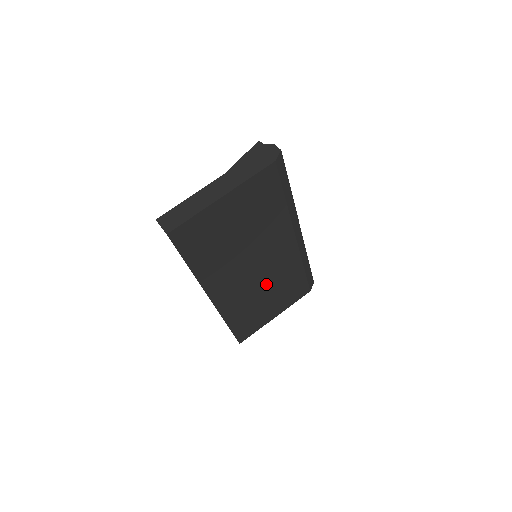
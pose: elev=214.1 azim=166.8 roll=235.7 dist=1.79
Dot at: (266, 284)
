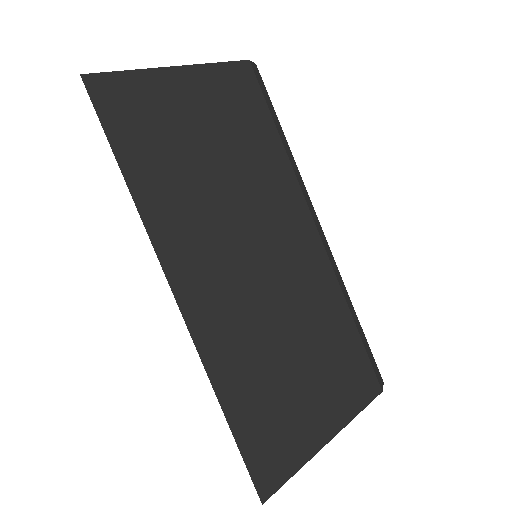
Dot at: (287, 317)
